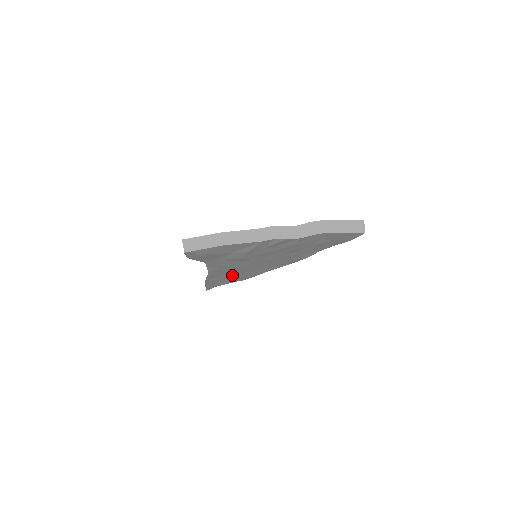
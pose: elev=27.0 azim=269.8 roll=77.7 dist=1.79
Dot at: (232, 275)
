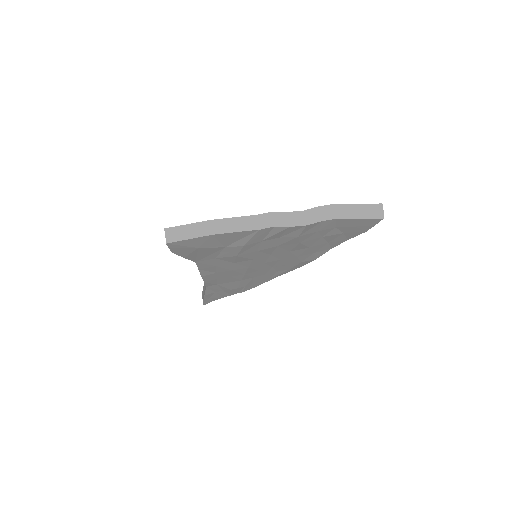
Dot at: (231, 283)
